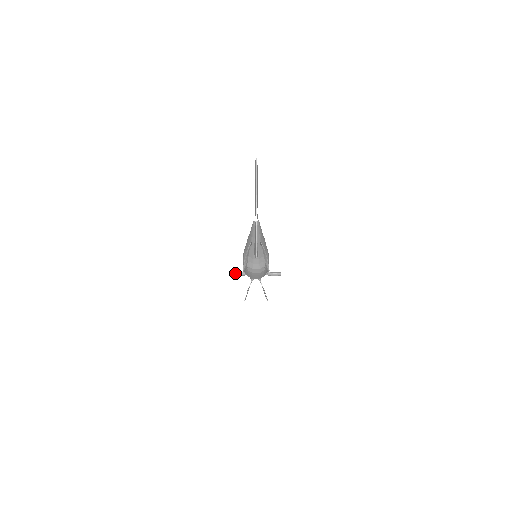
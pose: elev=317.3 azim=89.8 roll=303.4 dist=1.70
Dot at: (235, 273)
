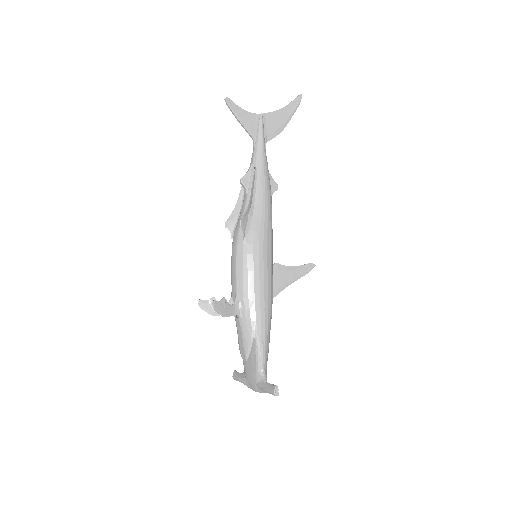
Dot at: (238, 372)
